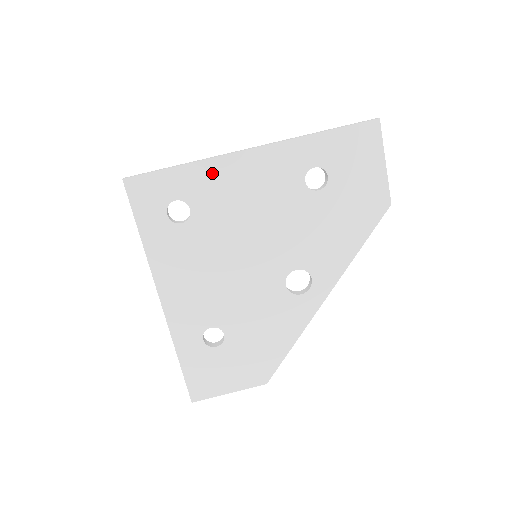
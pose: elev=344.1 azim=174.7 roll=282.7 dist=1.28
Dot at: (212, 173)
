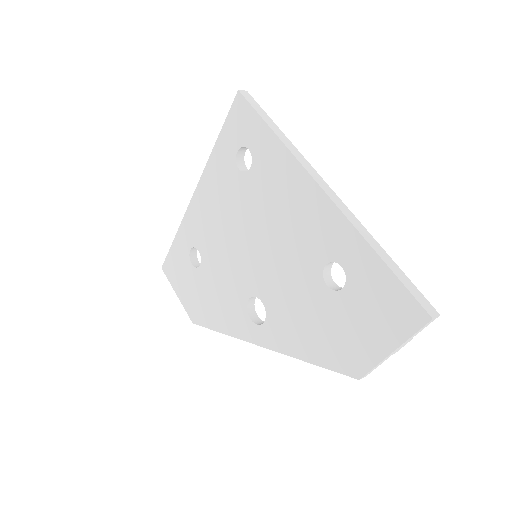
Dot at: (282, 164)
